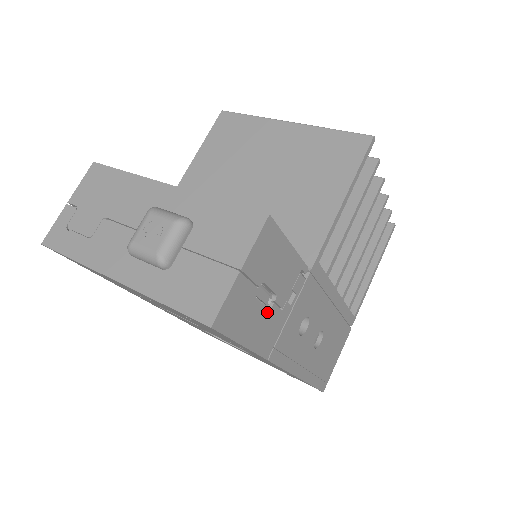
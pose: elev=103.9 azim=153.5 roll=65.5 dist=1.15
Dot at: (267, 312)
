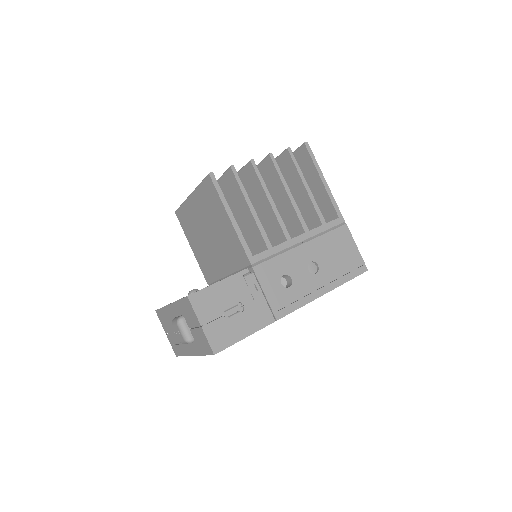
Dot at: (244, 313)
